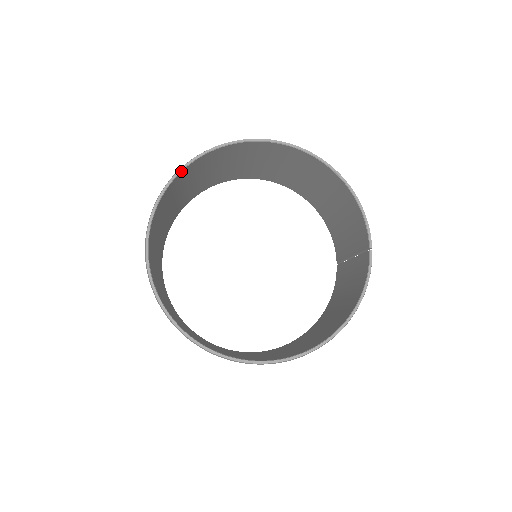
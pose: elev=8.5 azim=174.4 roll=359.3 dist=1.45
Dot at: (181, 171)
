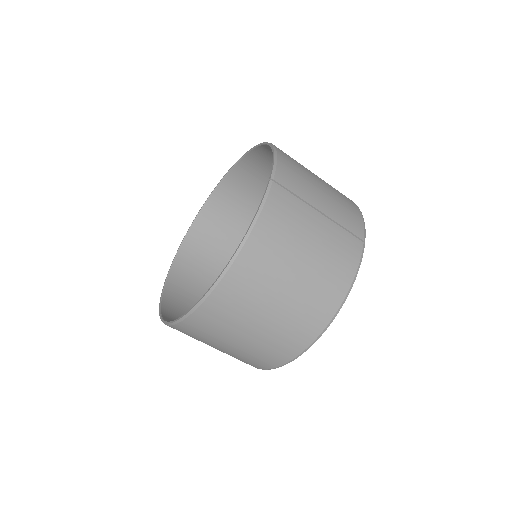
Dot at: (199, 212)
